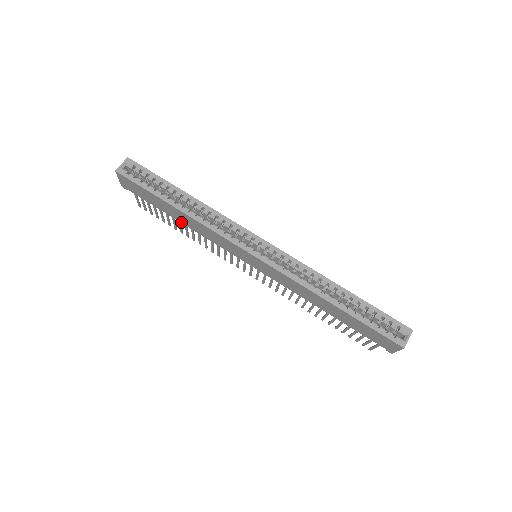
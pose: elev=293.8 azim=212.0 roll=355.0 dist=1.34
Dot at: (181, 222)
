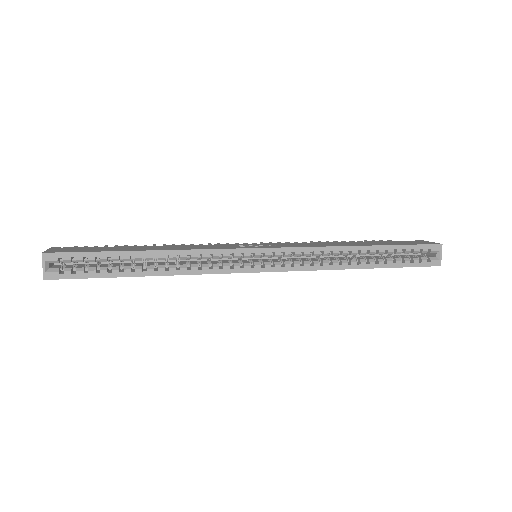
Dot at: occluded
